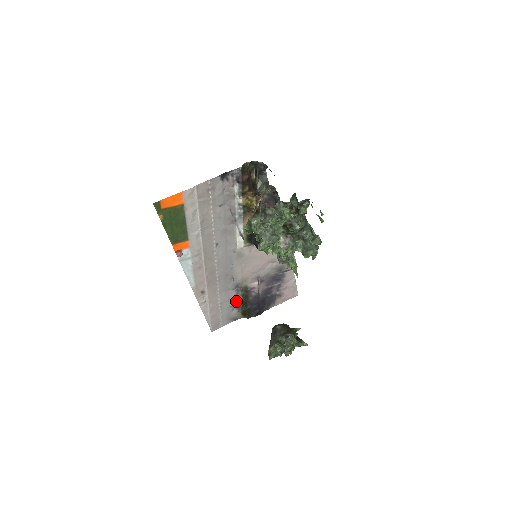
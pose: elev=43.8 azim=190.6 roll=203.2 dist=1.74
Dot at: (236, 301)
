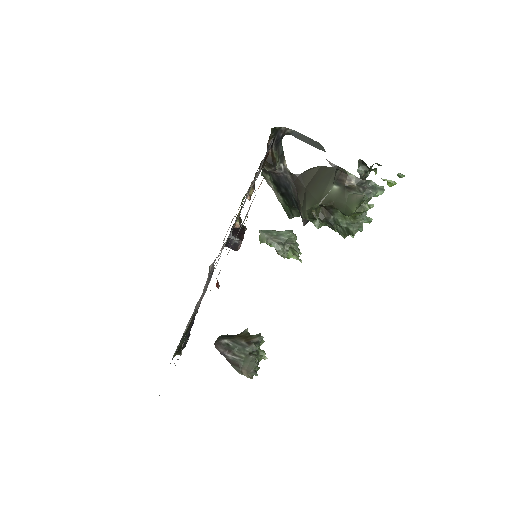
Dot at: (182, 336)
